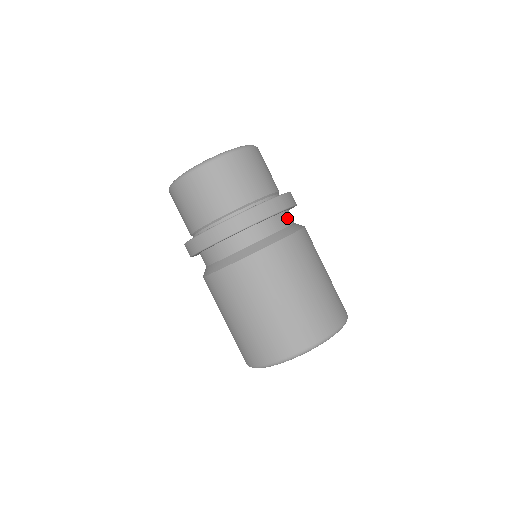
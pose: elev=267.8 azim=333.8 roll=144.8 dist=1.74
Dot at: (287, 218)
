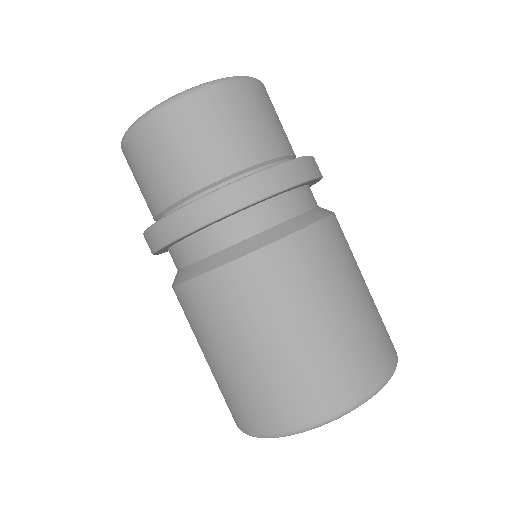
Dot at: occluded
